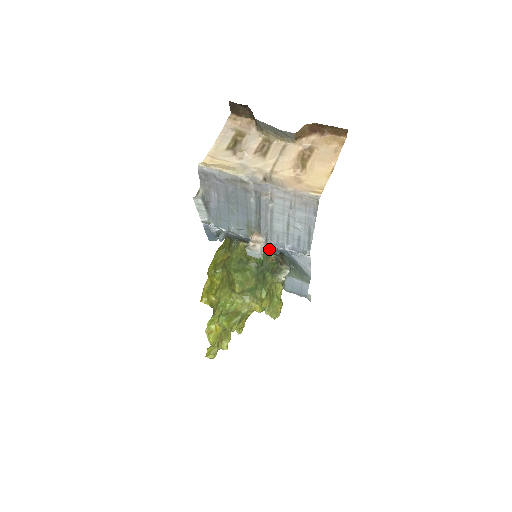
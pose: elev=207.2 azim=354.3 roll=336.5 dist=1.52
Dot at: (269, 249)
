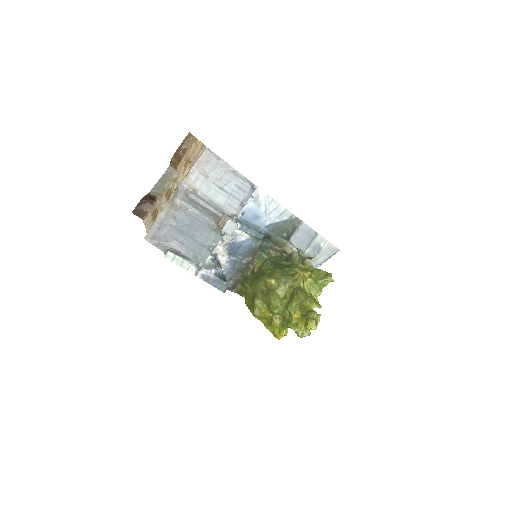
Dot at: (243, 226)
